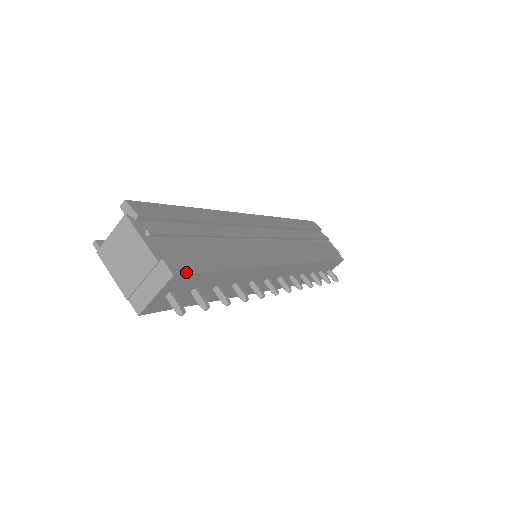
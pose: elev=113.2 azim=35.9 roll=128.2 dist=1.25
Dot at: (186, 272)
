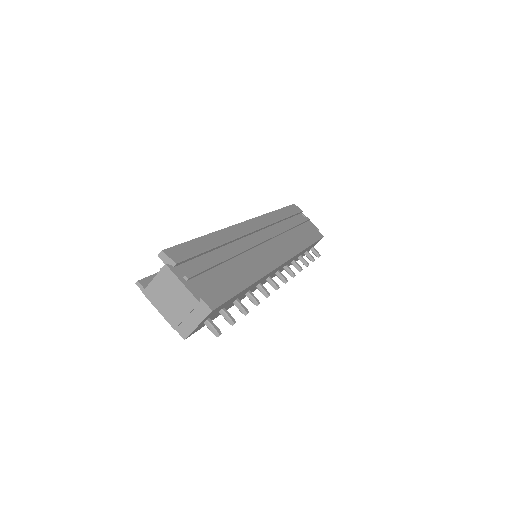
Dot at: (219, 304)
